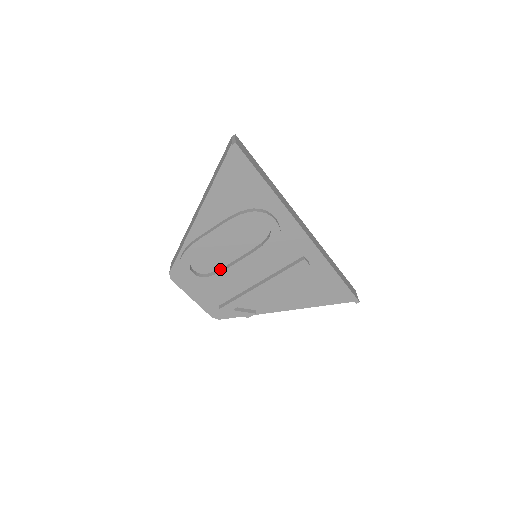
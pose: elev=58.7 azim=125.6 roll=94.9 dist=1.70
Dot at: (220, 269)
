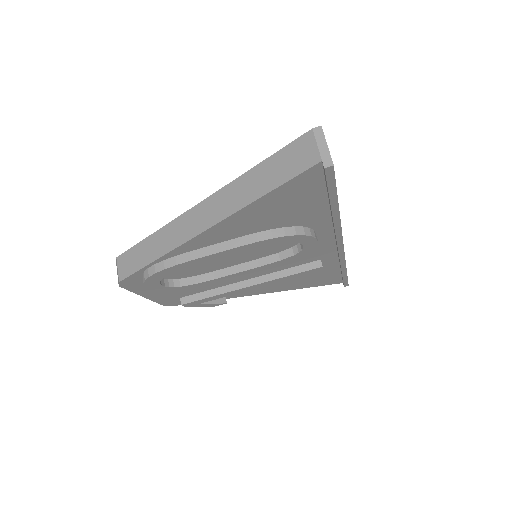
Dot at: (202, 276)
